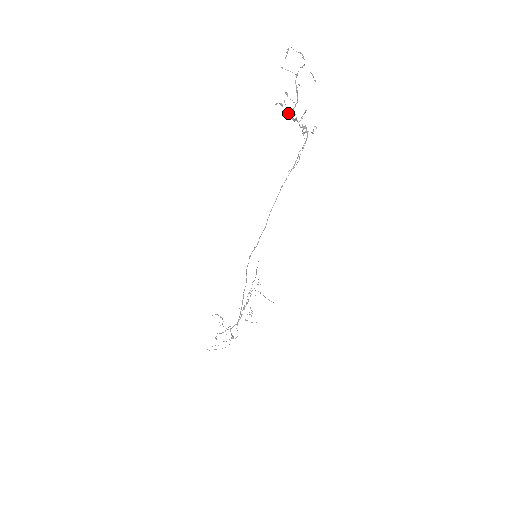
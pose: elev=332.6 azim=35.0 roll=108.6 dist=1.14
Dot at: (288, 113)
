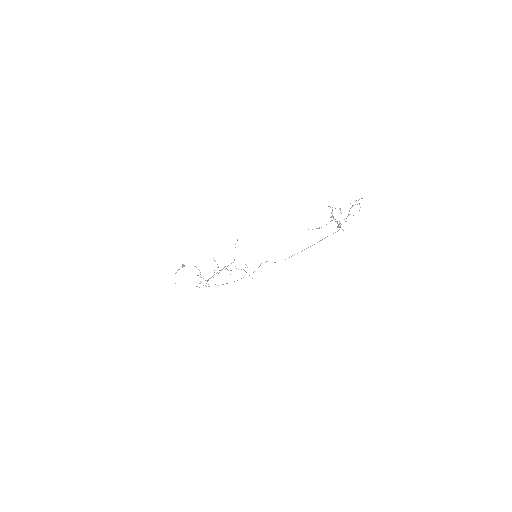
Dot at: occluded
